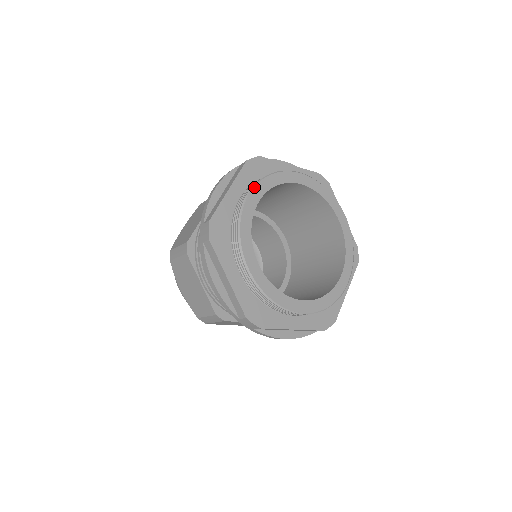
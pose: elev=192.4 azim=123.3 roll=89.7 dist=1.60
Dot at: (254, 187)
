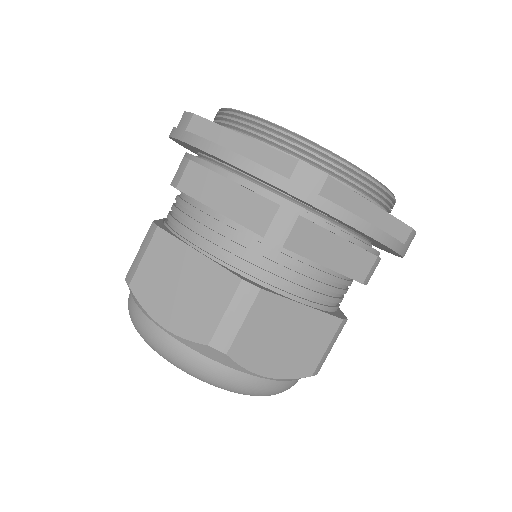
Dot at: occluded
